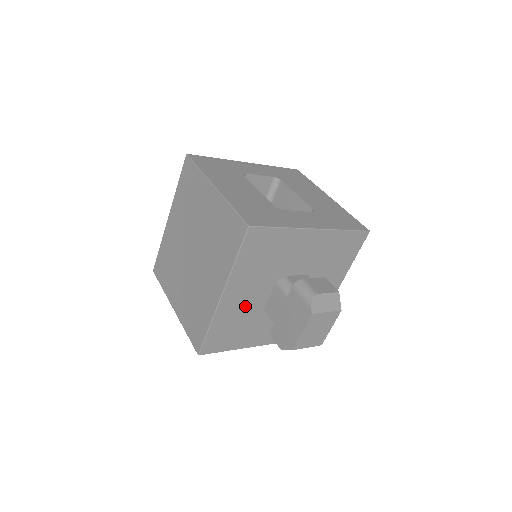
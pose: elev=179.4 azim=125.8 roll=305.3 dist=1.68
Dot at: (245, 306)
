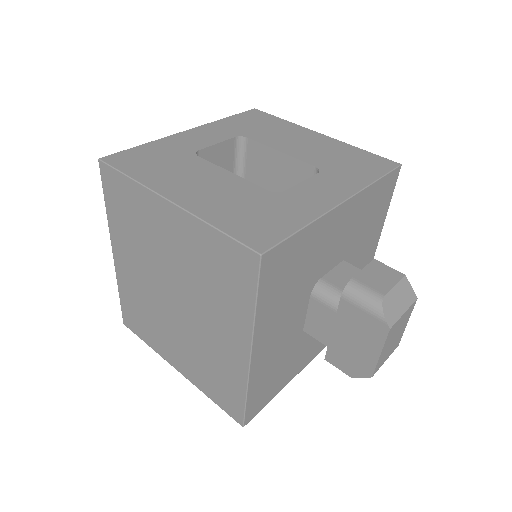
Dot at: (281, 343)
